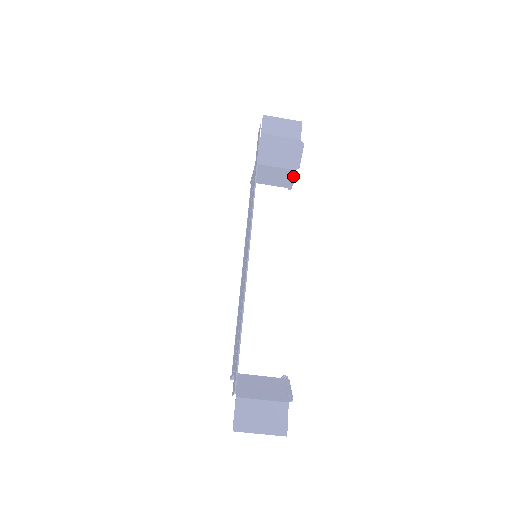
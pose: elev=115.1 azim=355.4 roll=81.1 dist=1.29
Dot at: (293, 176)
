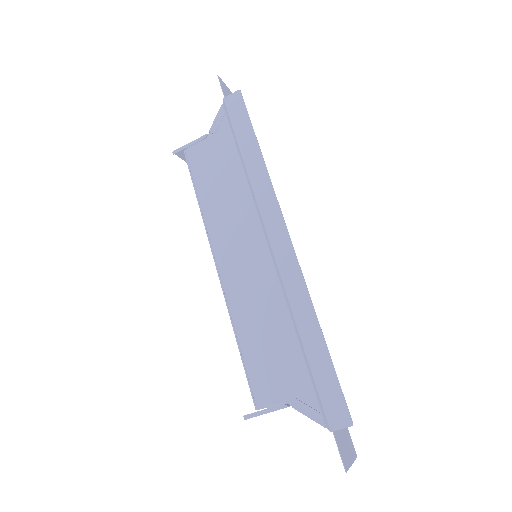
Dot at: occluded
